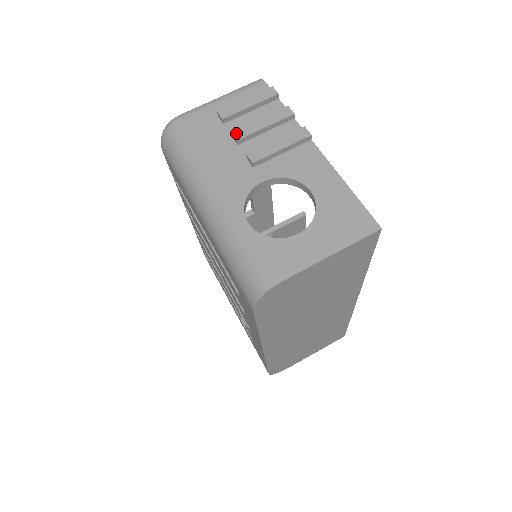
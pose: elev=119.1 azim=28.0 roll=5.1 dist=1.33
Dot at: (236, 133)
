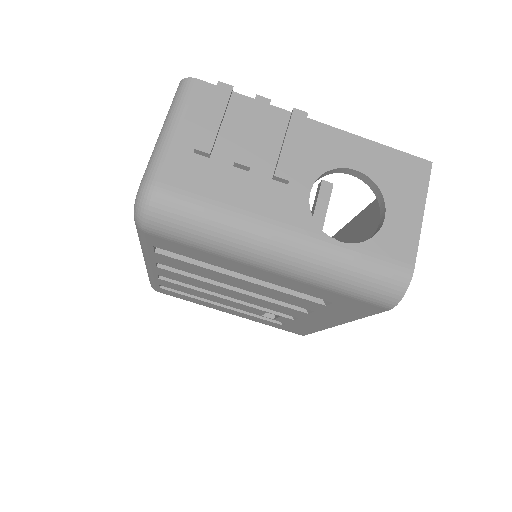
Dot at: (241, 160)
